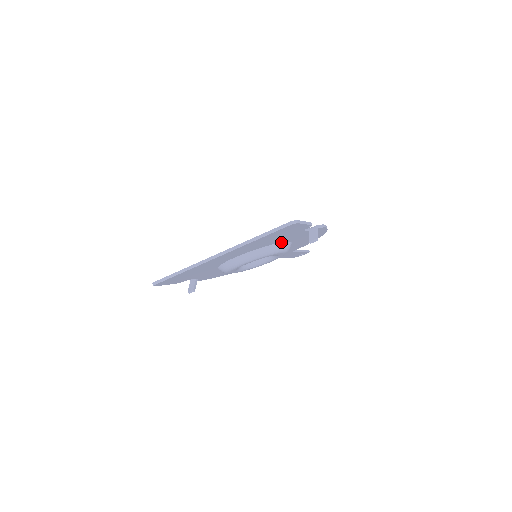
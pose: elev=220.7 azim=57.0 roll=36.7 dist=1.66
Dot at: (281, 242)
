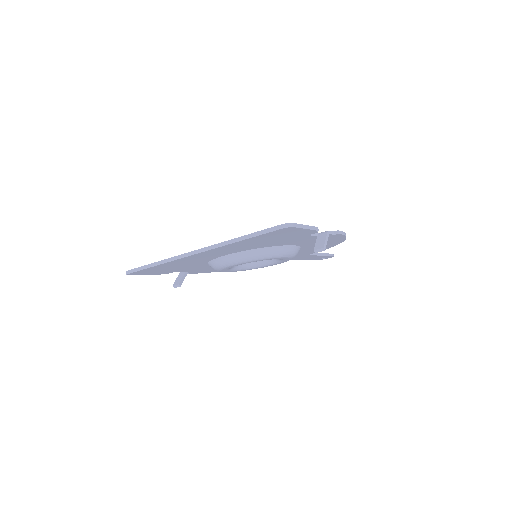
Dot at: (283, 245)
